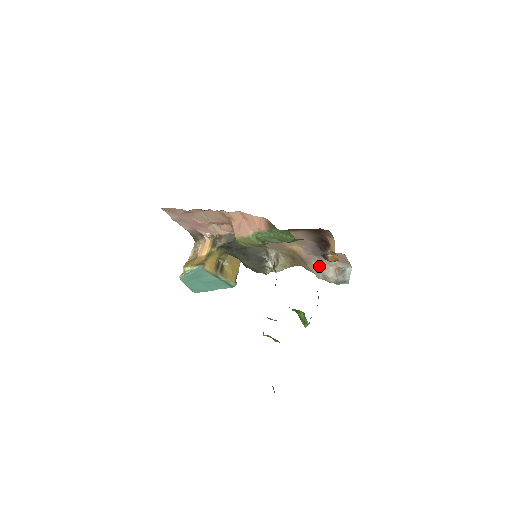
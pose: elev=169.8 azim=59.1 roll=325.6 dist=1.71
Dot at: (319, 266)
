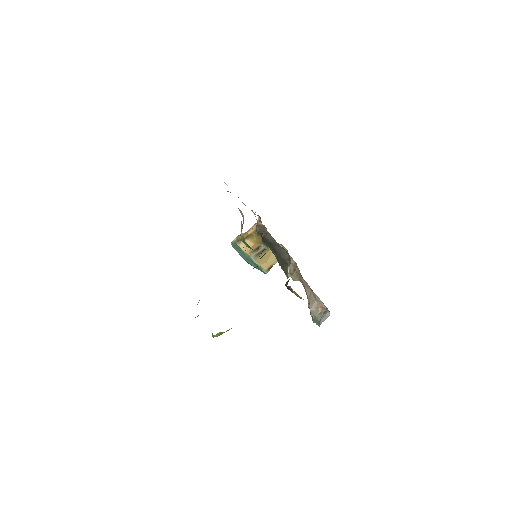
Dot at: (309, 295)
